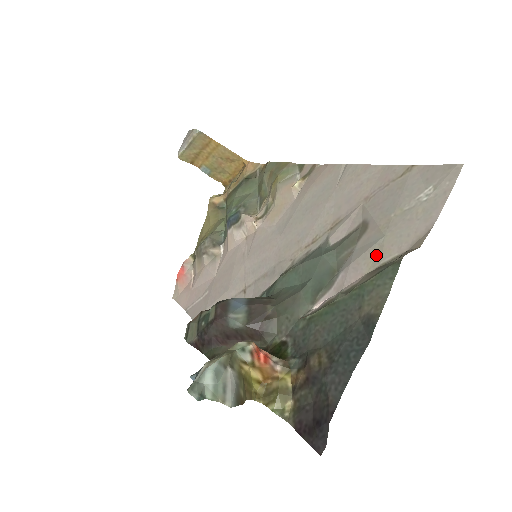
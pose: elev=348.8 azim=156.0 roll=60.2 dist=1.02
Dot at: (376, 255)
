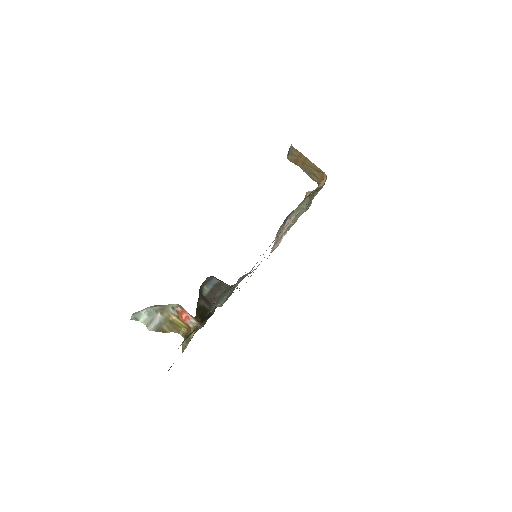
Dot at: occluded
